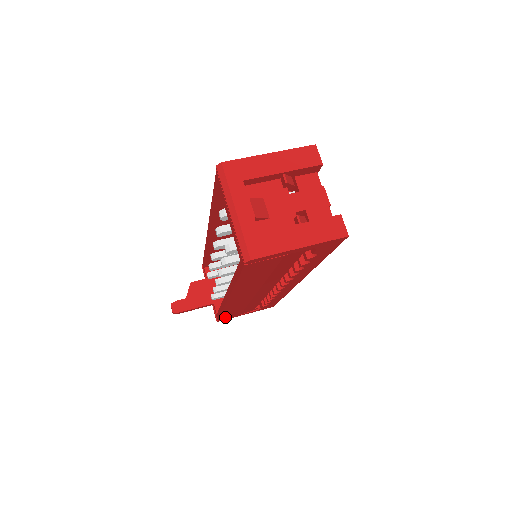
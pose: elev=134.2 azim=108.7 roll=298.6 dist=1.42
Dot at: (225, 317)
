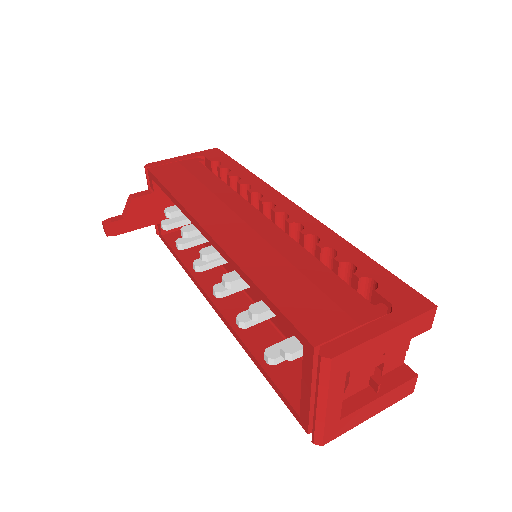
Dot at: occluded
